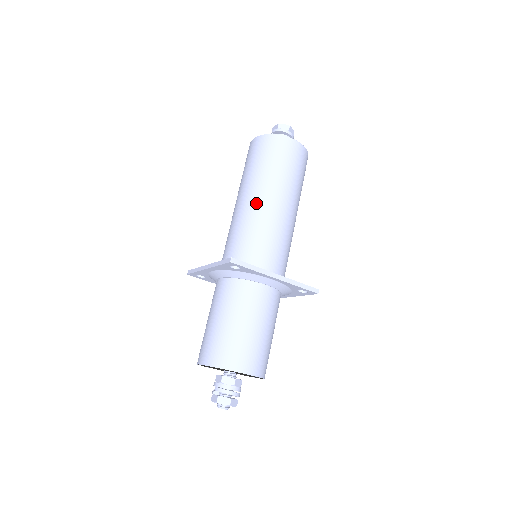
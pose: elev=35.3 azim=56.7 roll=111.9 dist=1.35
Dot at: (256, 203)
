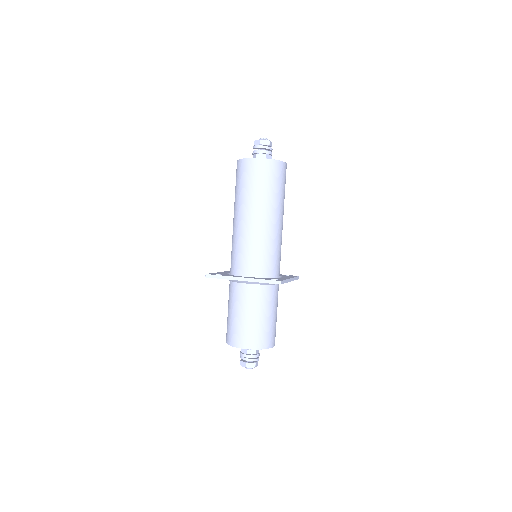
Dot at: (235, 221)
